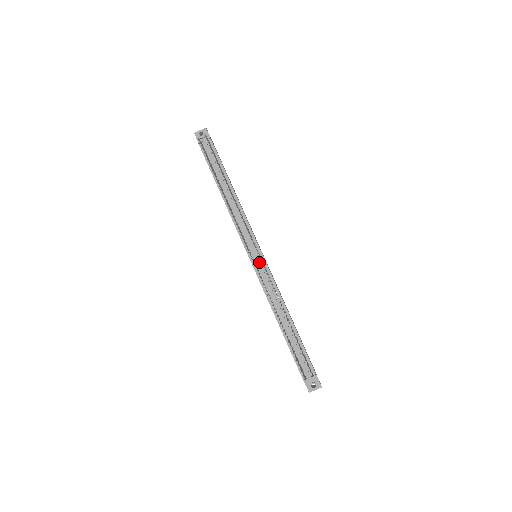
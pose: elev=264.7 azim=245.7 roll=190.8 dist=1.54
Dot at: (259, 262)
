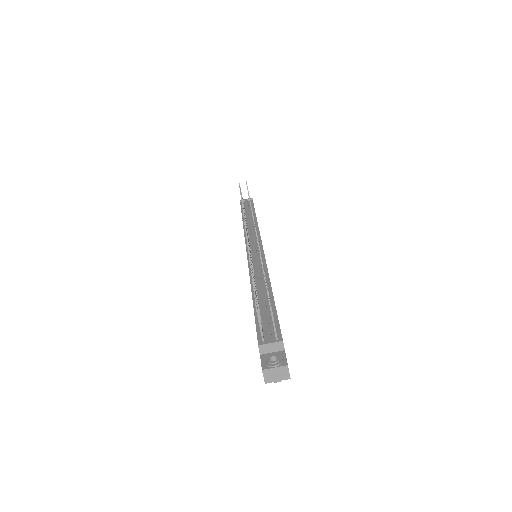
Dot at: (256, 251)
